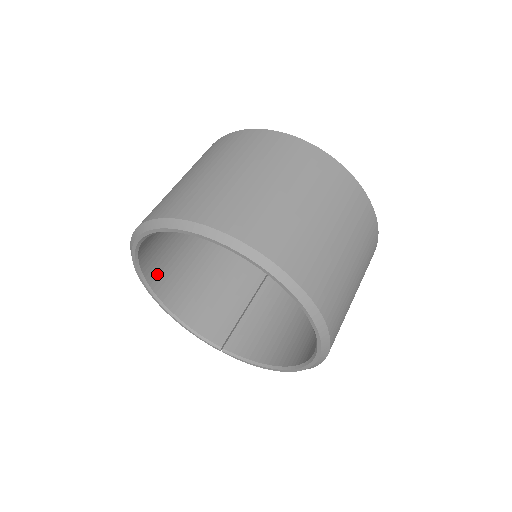
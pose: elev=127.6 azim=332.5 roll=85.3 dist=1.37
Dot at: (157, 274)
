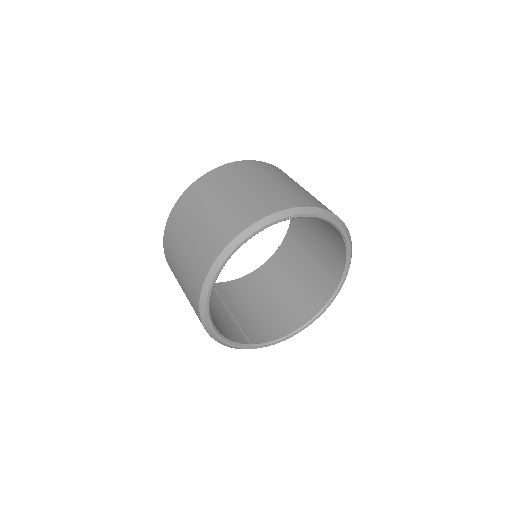
Dot at: occluded
